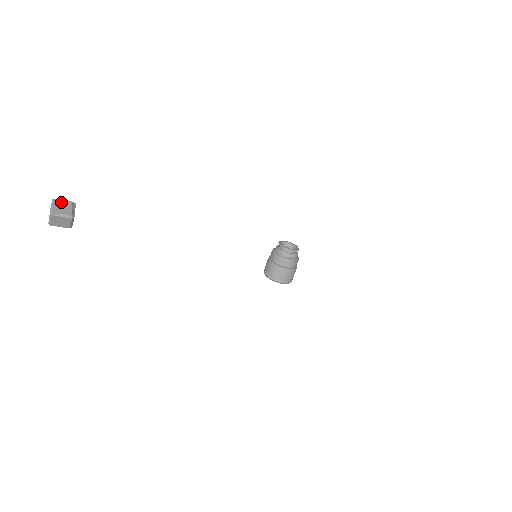
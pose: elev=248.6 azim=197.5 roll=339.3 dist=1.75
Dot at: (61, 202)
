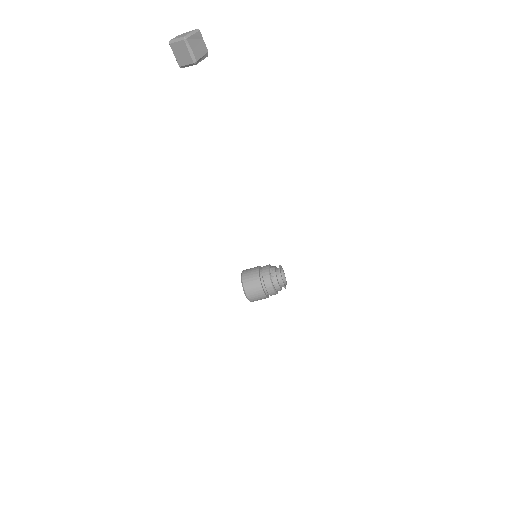
Dot at: (201, 40)
